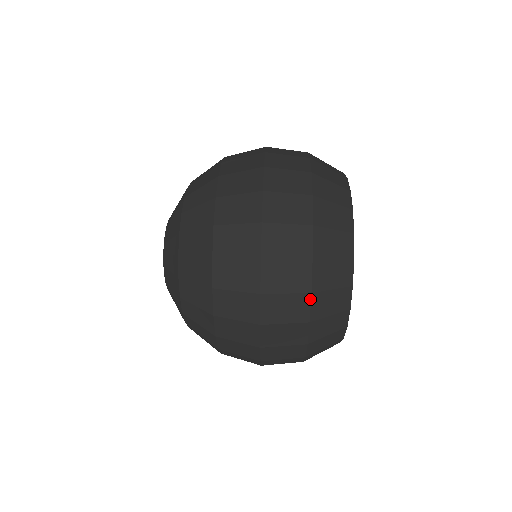
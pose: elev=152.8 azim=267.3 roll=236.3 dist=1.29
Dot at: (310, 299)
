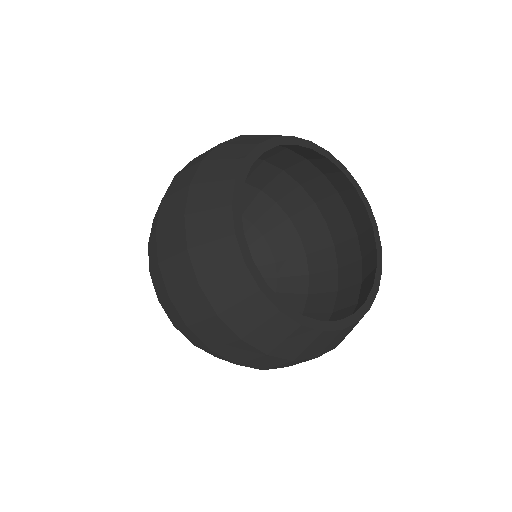
Dot at: (199, 165)
